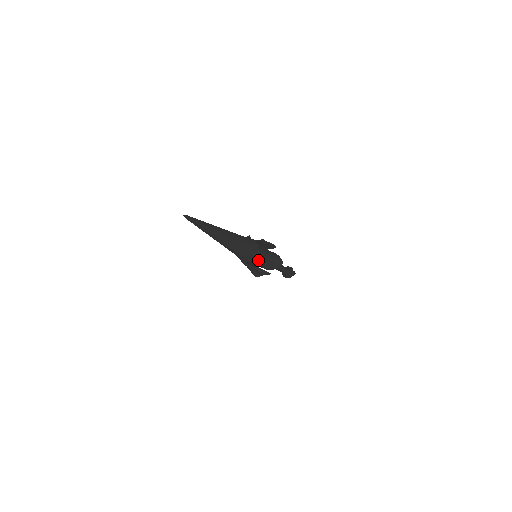
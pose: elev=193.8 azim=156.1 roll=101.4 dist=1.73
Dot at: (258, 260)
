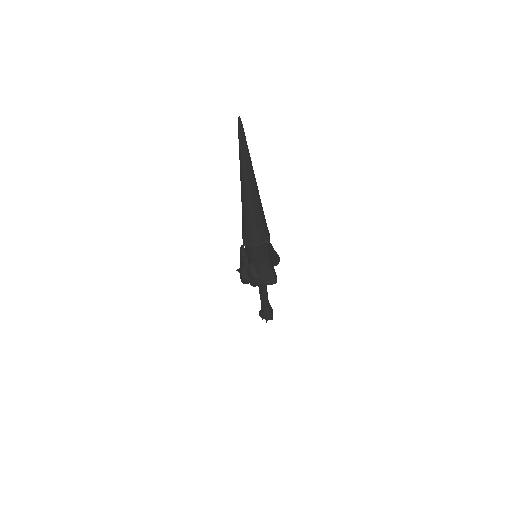
Dot at: (259, 254)
